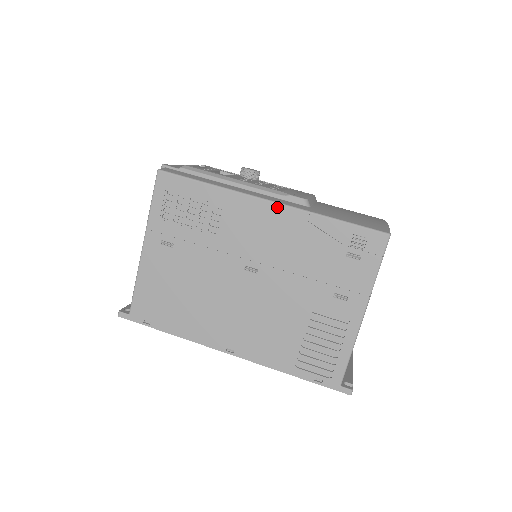
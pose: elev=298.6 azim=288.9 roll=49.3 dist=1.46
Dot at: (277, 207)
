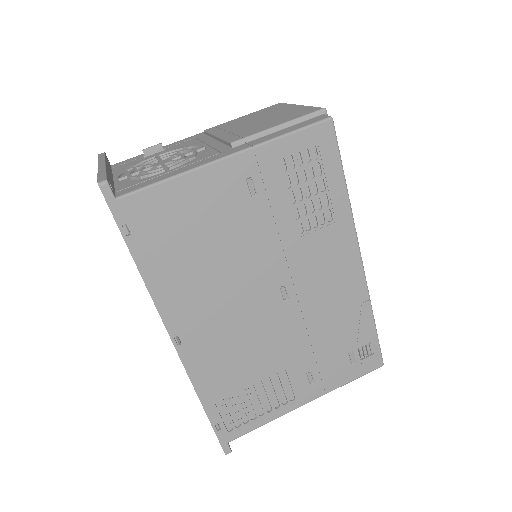
Dot at: (360, 270)
